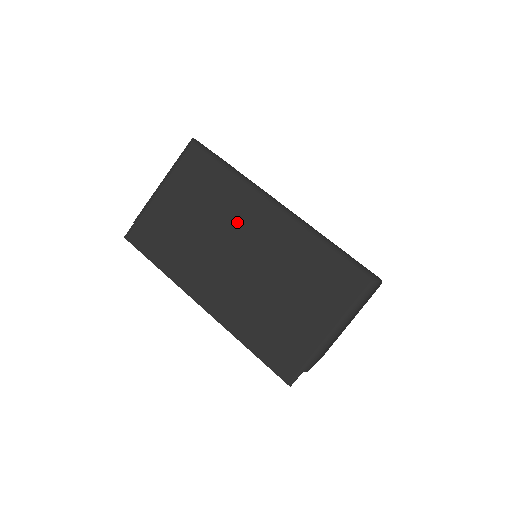
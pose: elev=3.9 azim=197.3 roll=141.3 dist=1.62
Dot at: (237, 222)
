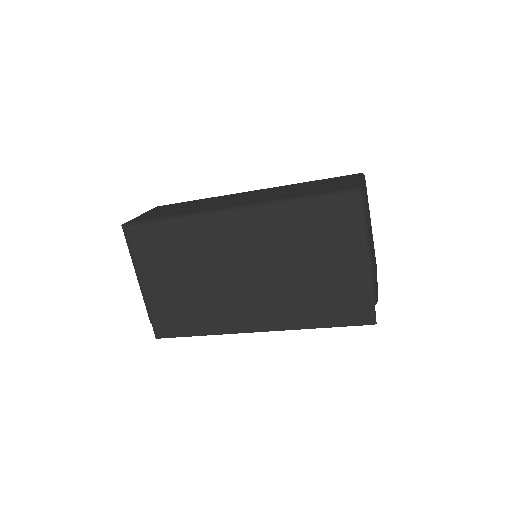
Dot at: (217, 252)
